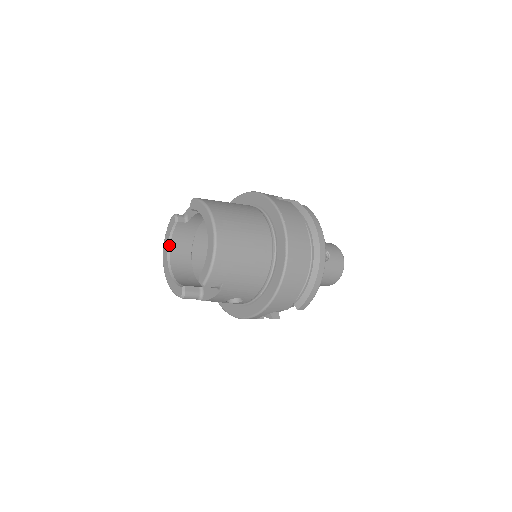
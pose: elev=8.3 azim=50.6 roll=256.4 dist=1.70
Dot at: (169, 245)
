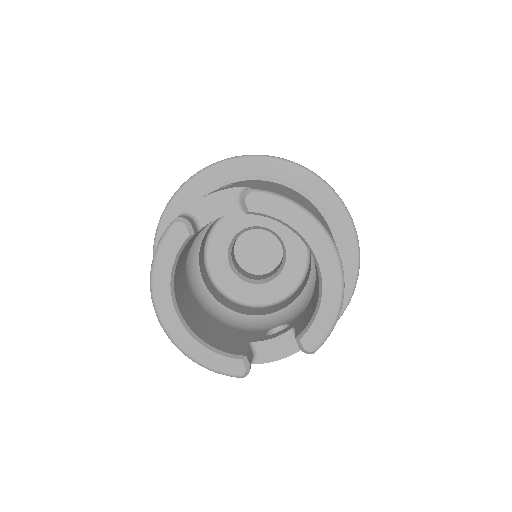
Dot at: (172, 281)
